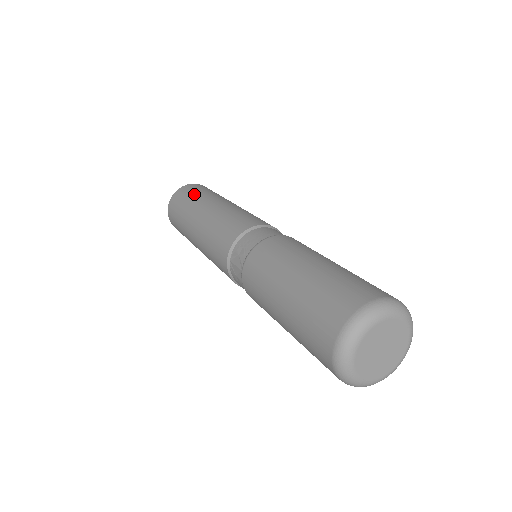
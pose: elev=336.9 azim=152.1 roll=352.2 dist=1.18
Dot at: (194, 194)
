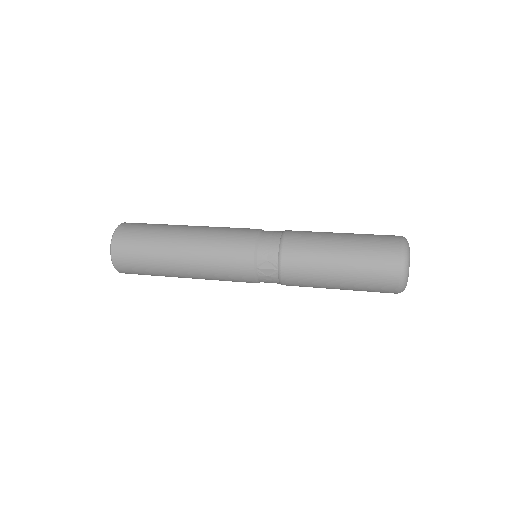
Dot at: (146, 234)
